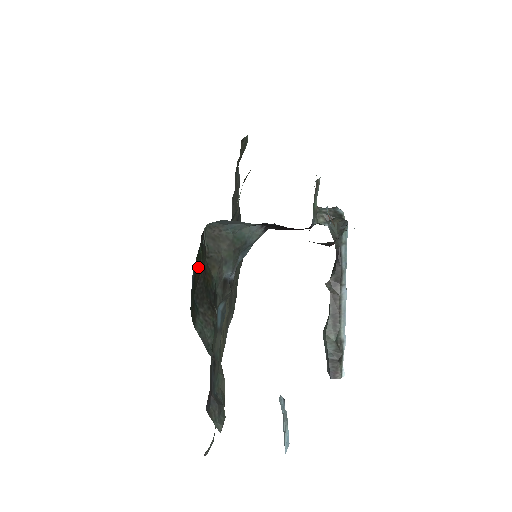
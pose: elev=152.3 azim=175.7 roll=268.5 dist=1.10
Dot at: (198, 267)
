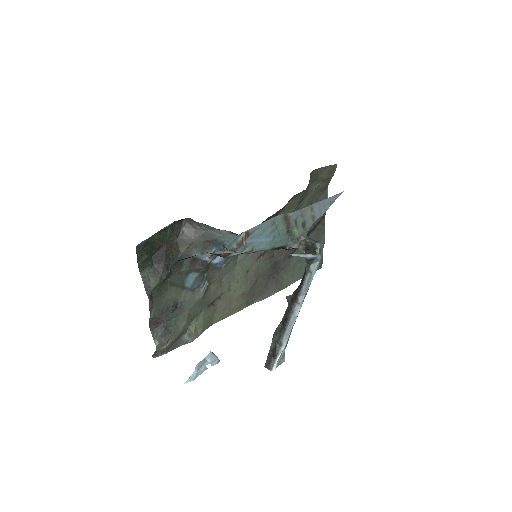
Dot at: (162, 240)
